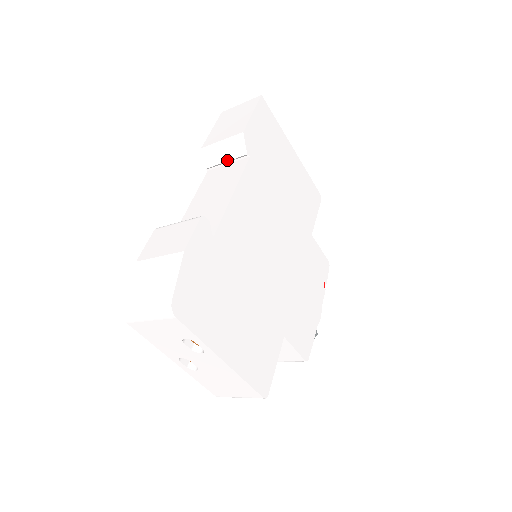
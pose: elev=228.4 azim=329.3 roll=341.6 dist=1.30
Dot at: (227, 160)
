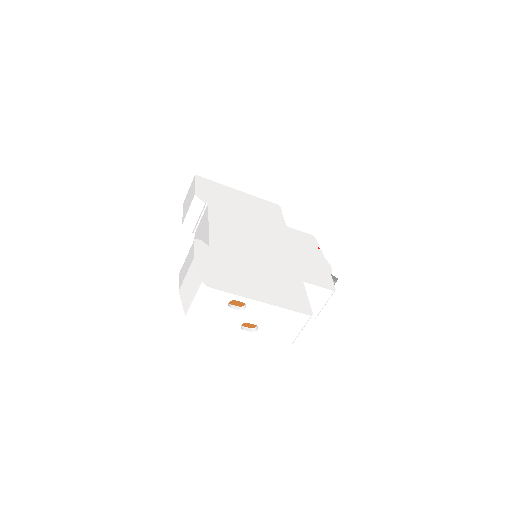
Dot at: (198, 217)
